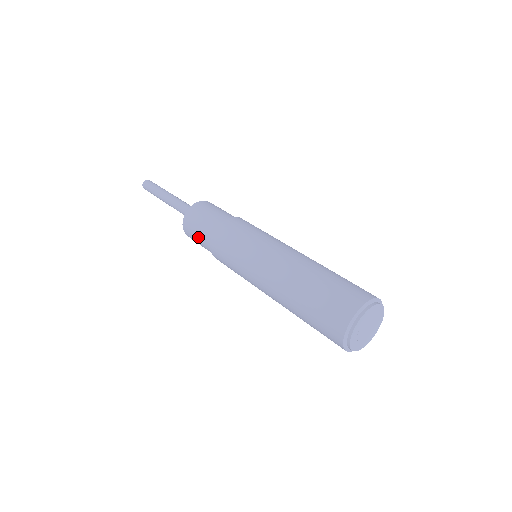
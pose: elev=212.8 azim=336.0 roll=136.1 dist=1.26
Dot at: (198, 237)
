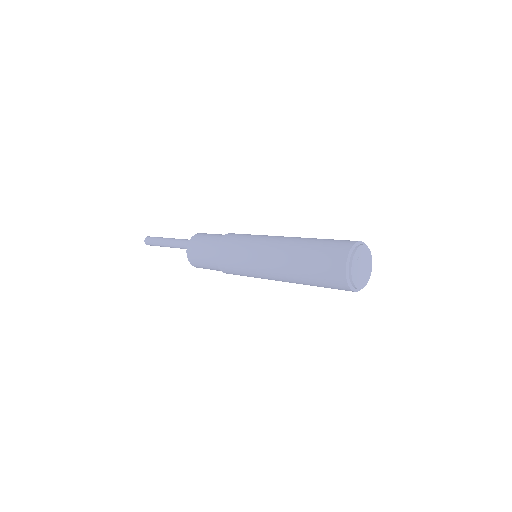
Dot at: (203, 247)
